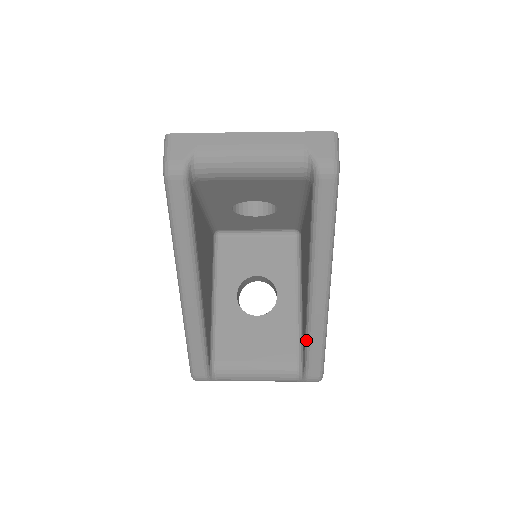
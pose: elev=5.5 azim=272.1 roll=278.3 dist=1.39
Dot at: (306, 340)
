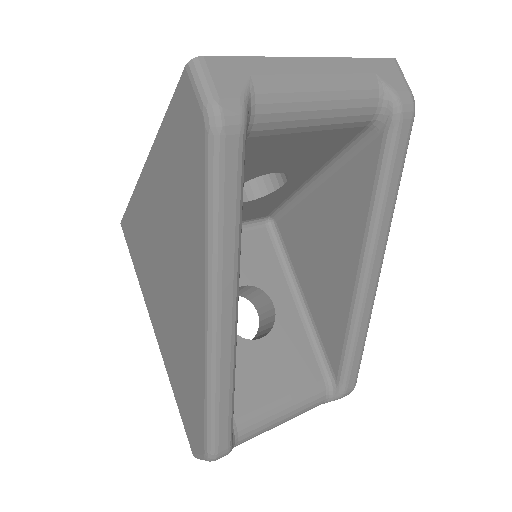
Dot at: (347, 345)
